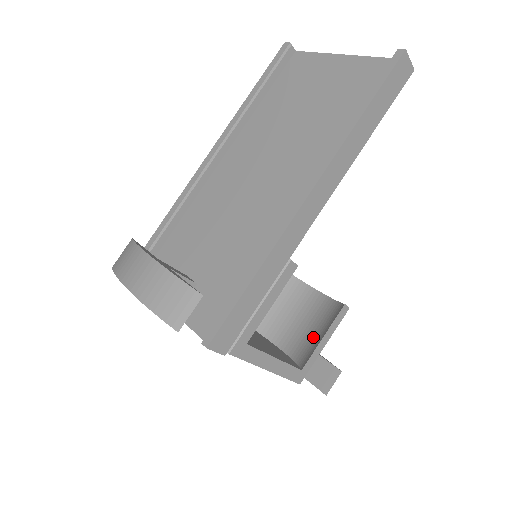
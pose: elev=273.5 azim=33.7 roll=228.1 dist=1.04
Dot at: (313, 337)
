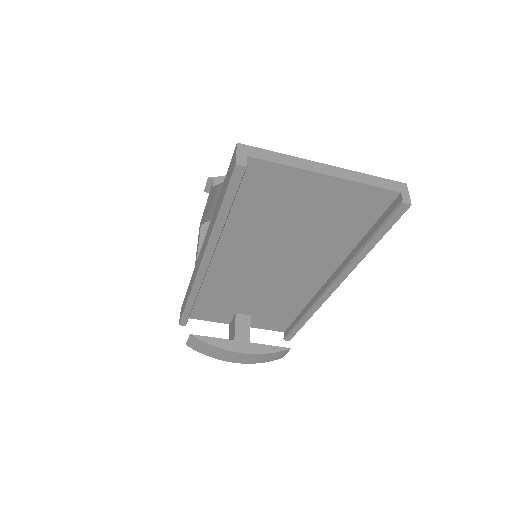
Dot at: occluded
